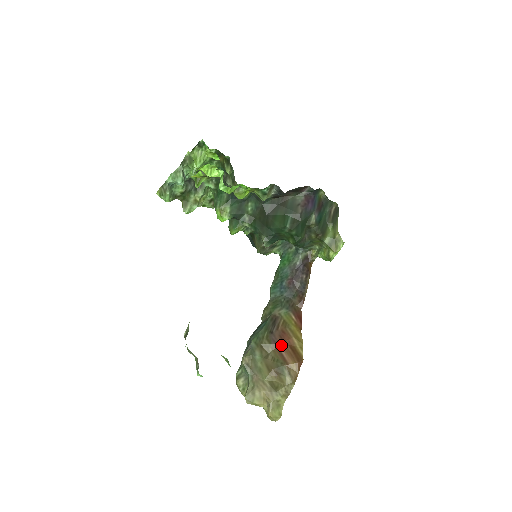
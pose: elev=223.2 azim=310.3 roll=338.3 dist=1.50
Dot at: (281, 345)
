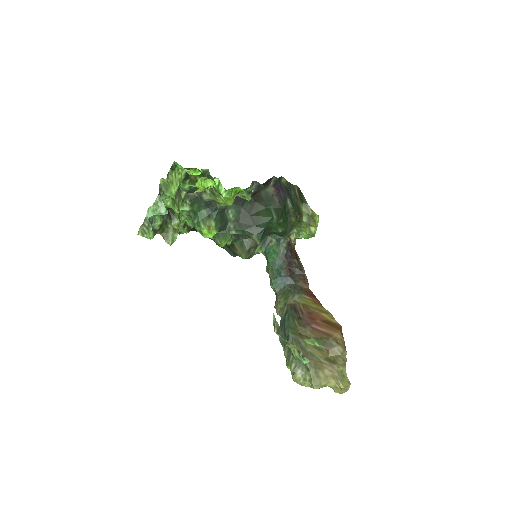
Dot at: (315, 324)
